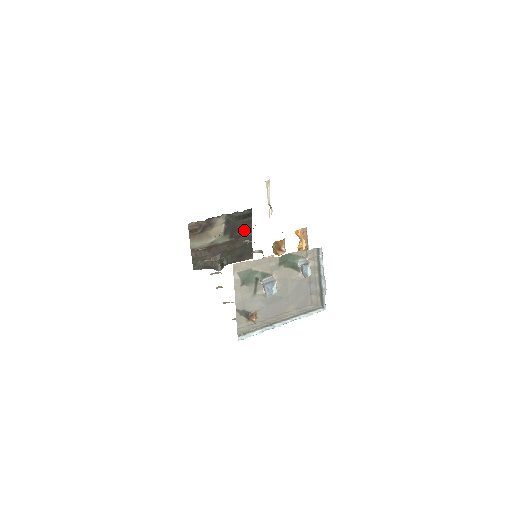
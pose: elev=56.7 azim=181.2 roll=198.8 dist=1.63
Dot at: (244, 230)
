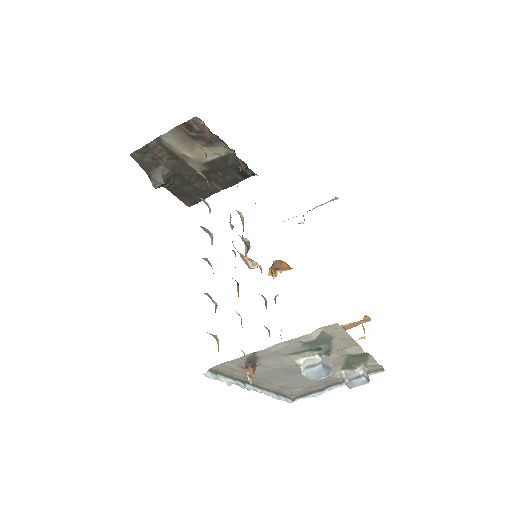
Dot at: (223, 181)
